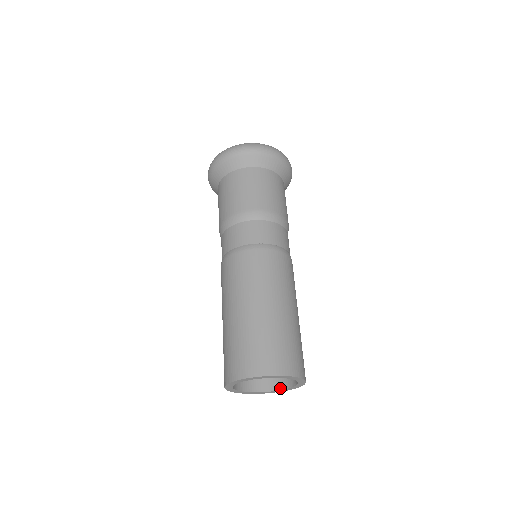
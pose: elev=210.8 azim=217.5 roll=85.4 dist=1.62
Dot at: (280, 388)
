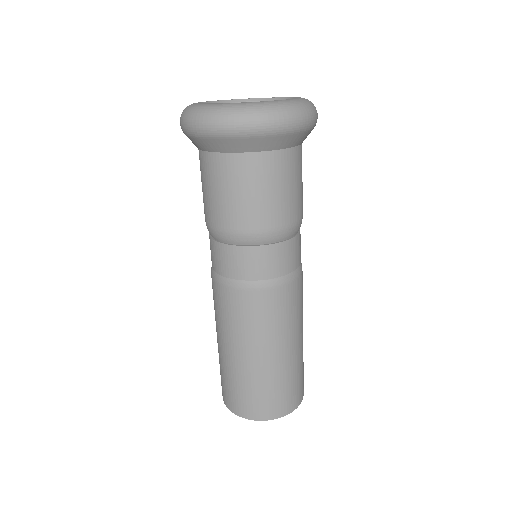
Dot at: occluded
